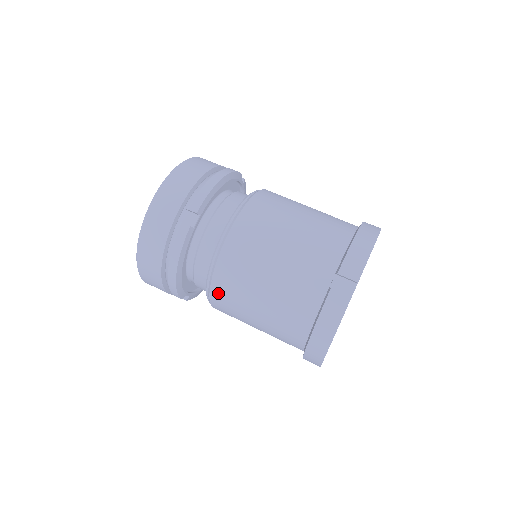
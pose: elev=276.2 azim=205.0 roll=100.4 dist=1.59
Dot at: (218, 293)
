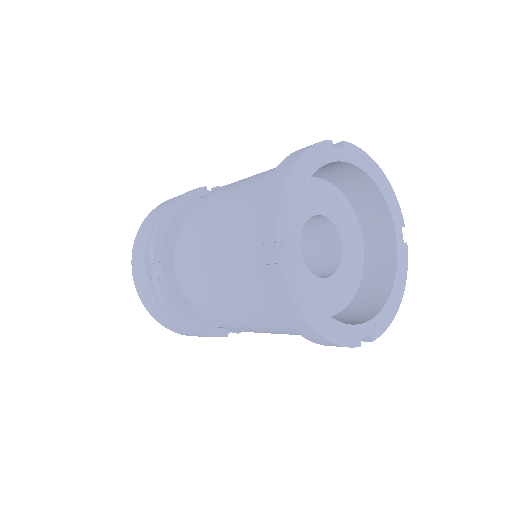
Dot at: (220, 322)
